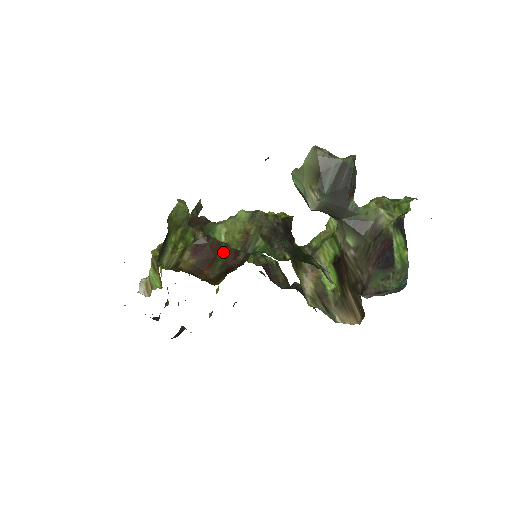
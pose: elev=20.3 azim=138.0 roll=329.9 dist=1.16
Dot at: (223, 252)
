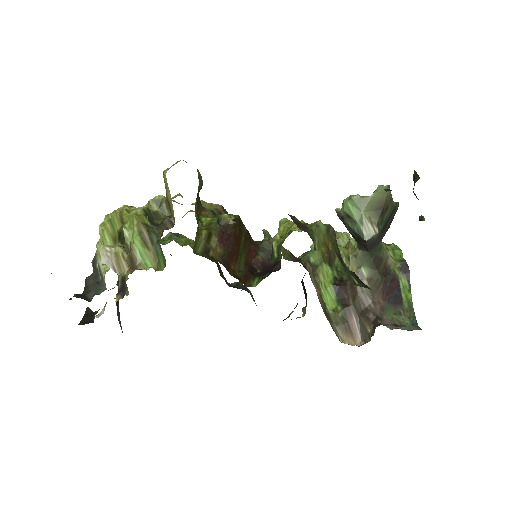
Dot at: (244, 247)
